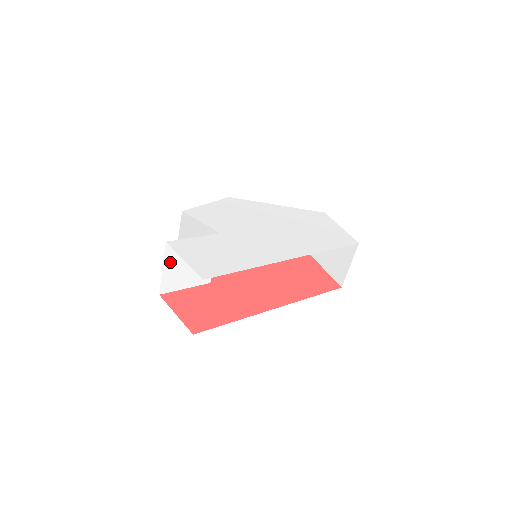
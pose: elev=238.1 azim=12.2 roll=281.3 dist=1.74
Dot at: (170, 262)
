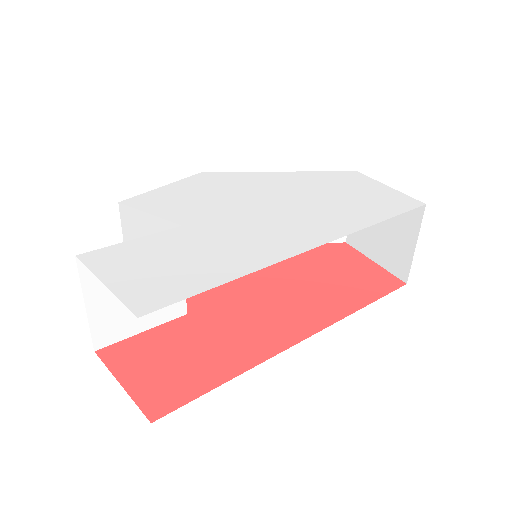
Dot at: (97, 291)
